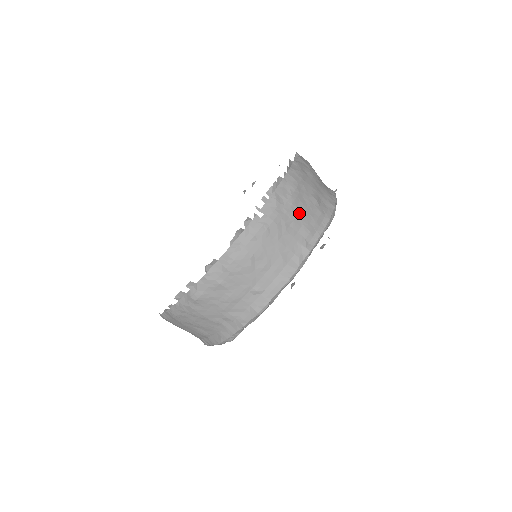
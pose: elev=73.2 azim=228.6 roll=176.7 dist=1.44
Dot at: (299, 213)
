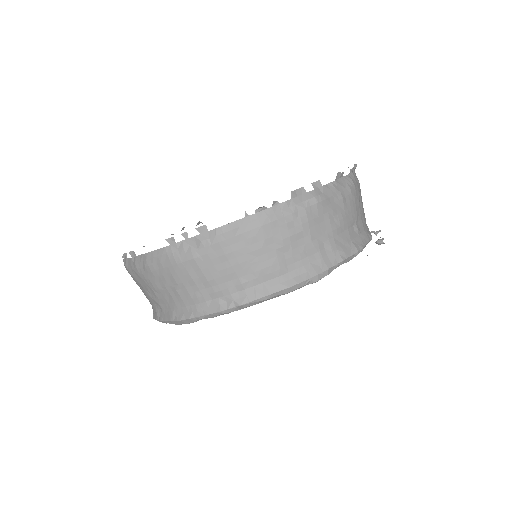
Dot at: occluded
